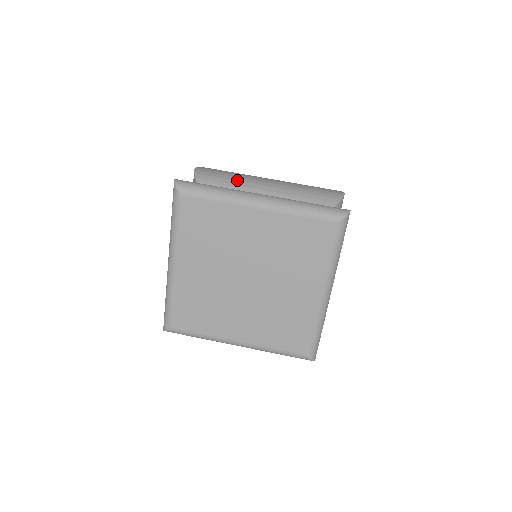
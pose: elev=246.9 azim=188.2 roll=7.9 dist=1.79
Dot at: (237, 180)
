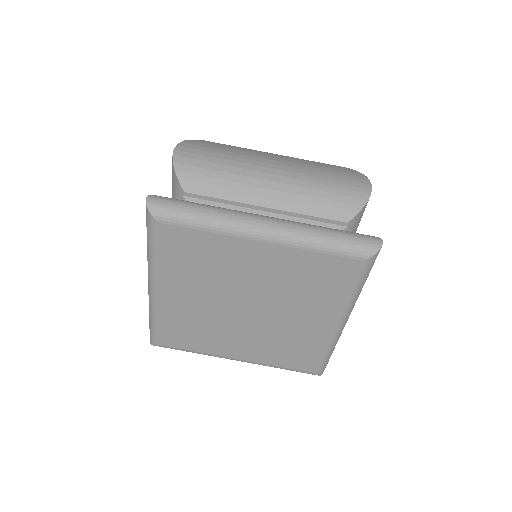
Dot at: (231, 172)
